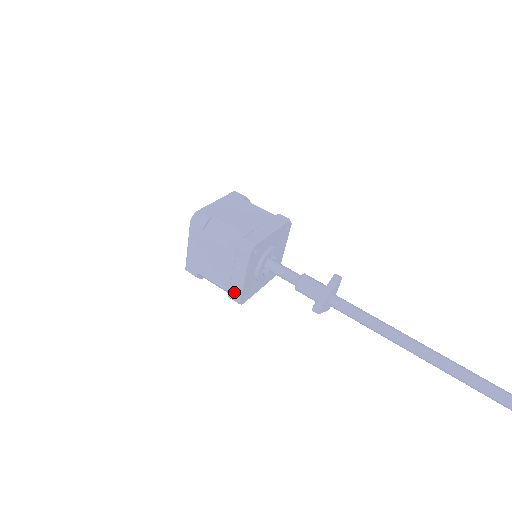
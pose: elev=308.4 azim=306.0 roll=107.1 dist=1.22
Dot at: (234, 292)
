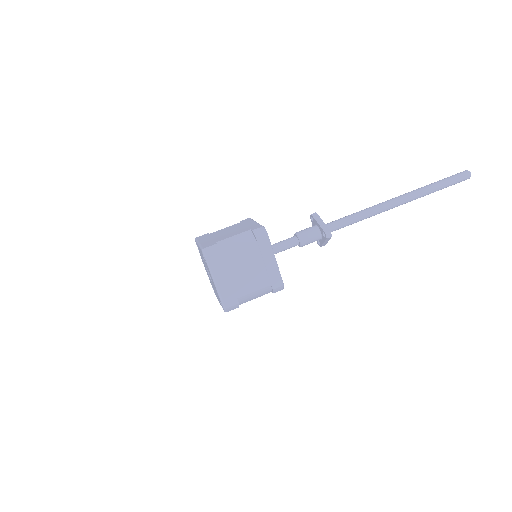
Dot at: (275, 279)
